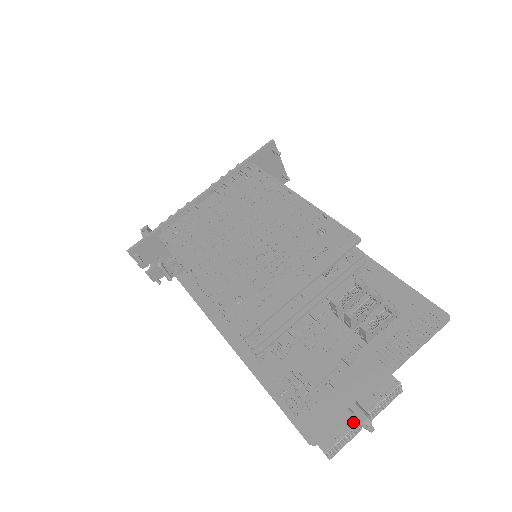
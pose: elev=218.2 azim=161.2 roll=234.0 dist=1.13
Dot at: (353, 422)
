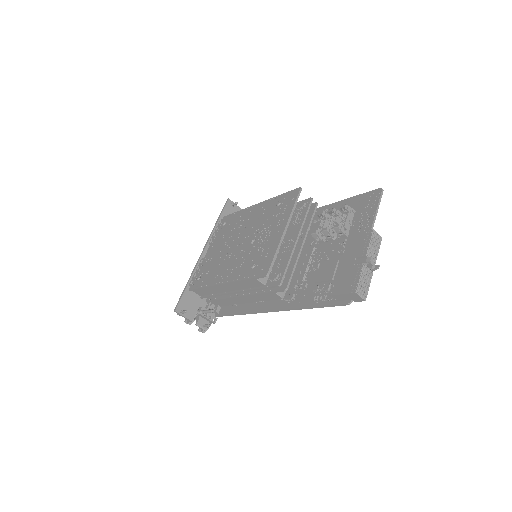
Dot at: (361, 266)
